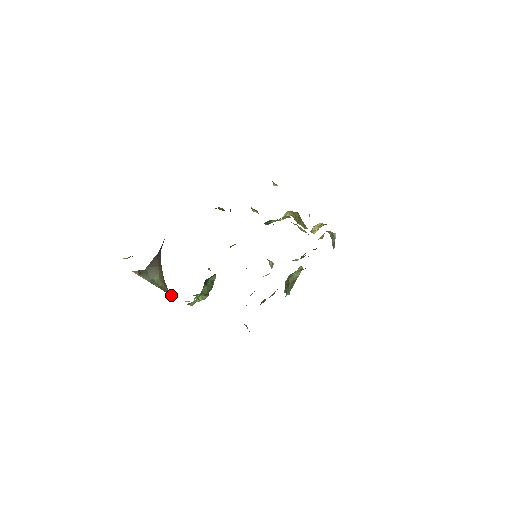
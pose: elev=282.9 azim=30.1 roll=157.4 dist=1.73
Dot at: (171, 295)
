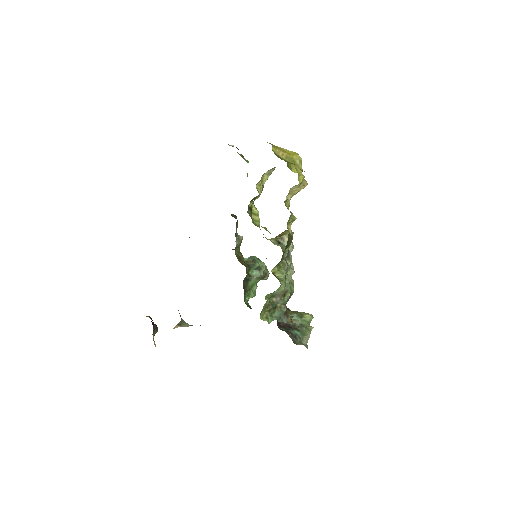
Dot at: occluded
